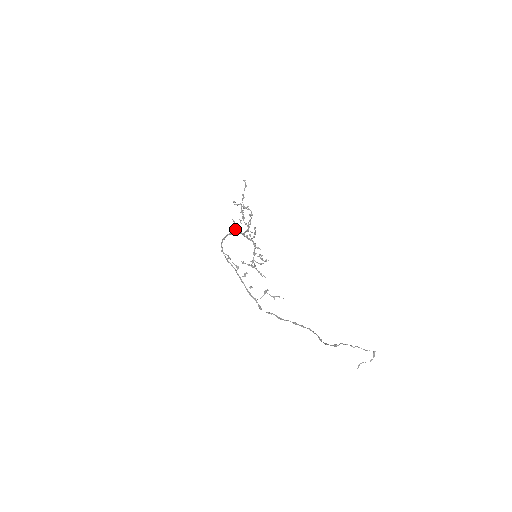
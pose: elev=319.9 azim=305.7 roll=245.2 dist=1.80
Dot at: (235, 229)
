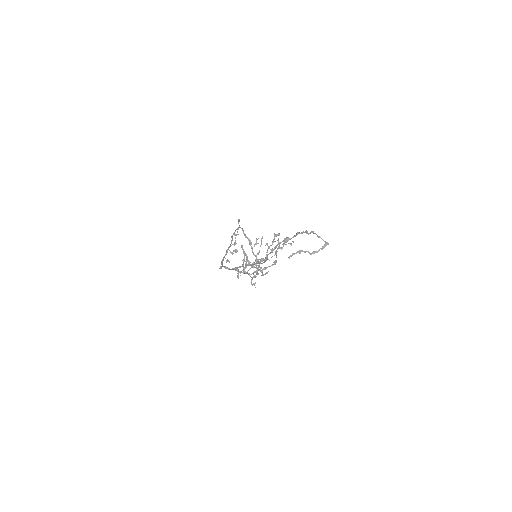
Dot at: (257, 243)
